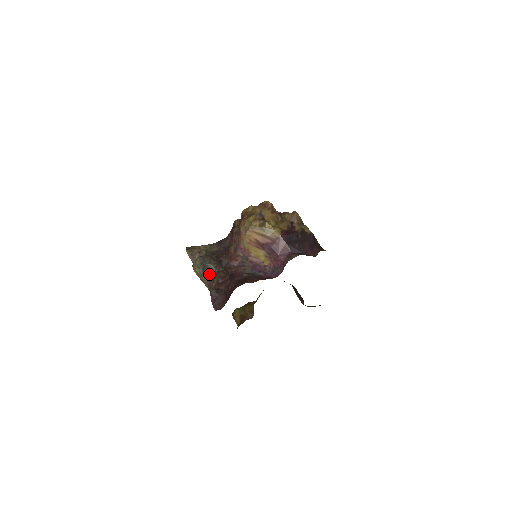
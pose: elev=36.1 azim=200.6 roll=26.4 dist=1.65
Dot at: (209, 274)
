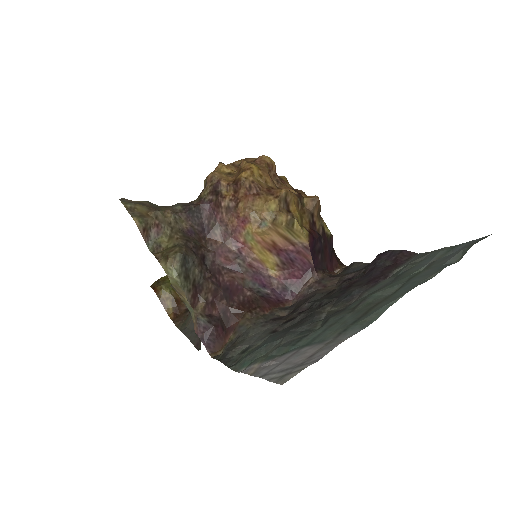
Dot at: (192, 285)
